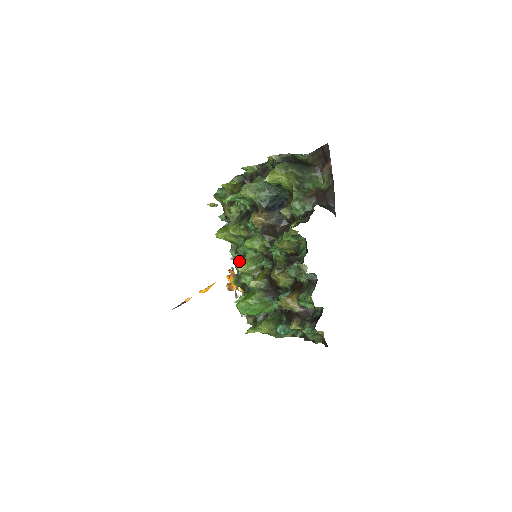
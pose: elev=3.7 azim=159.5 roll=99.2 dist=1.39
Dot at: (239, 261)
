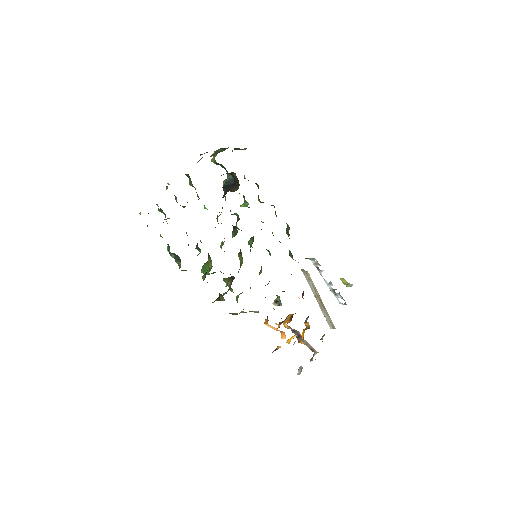
Dot at: occluded
